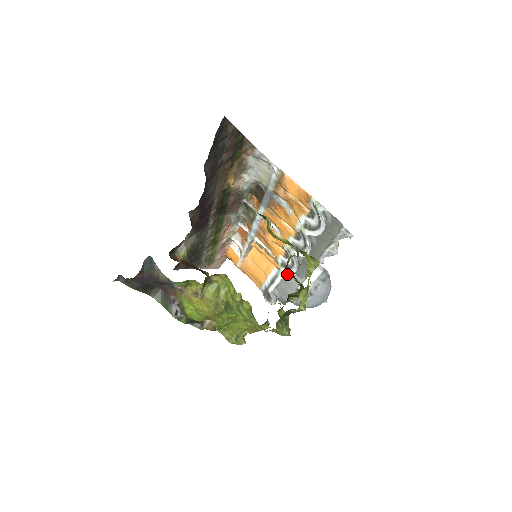
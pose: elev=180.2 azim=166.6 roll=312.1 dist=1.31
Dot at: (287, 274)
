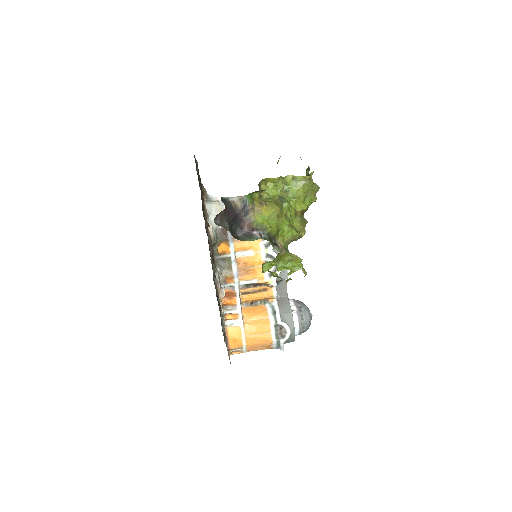
Dot at: occluded
